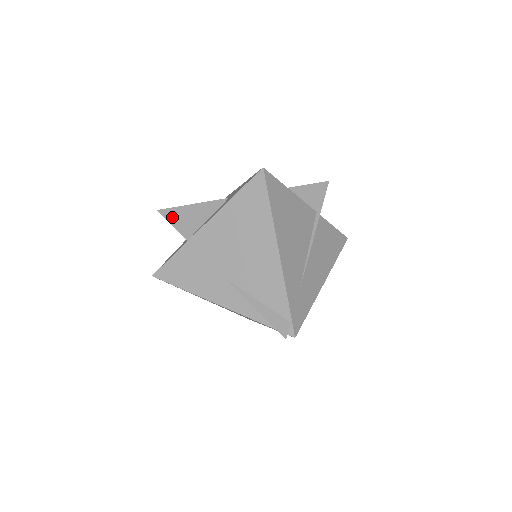
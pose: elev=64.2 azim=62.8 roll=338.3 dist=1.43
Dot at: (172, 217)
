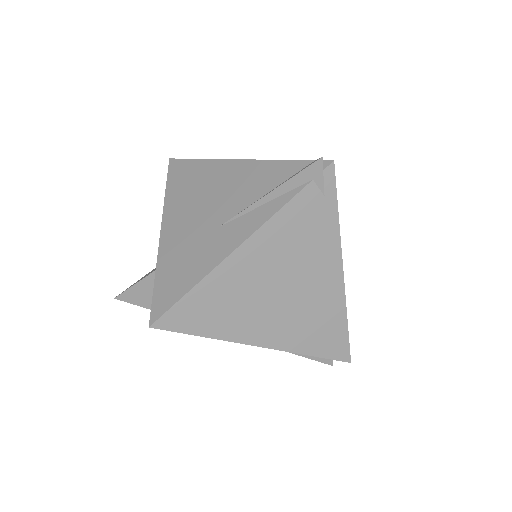
Dot at: occluded
